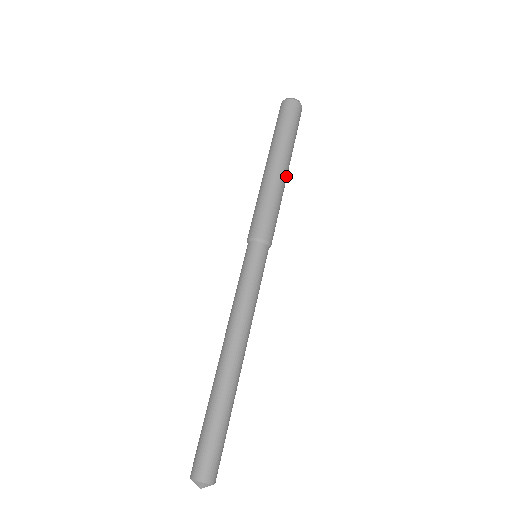
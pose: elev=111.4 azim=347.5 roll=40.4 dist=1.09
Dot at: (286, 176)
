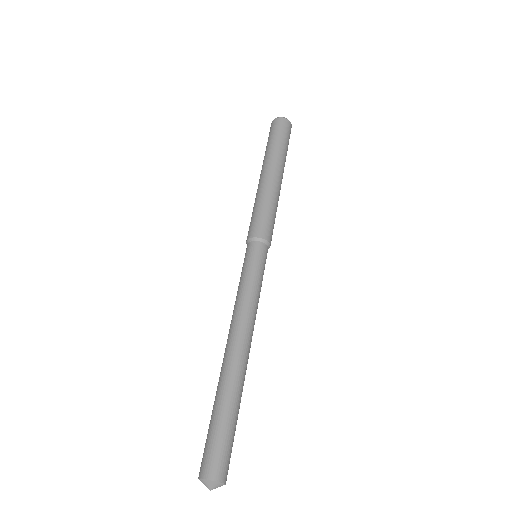
Dot at: occluded
